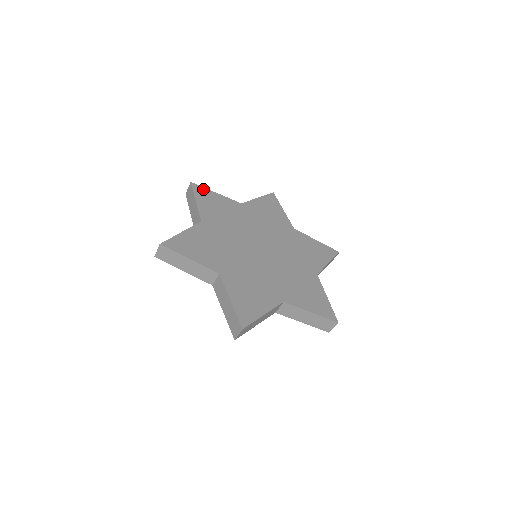
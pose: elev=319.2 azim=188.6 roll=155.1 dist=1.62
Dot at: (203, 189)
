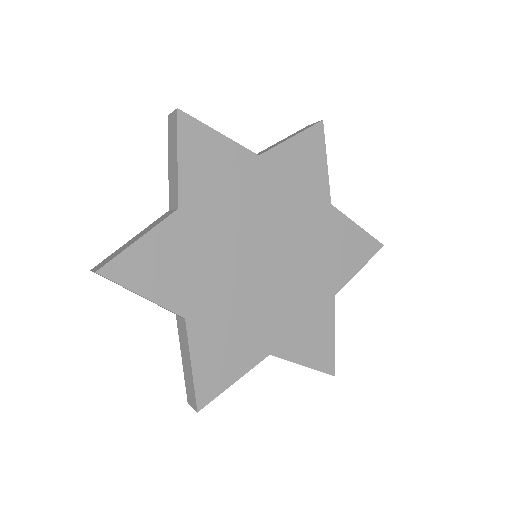
Dot at: (197, 126)
